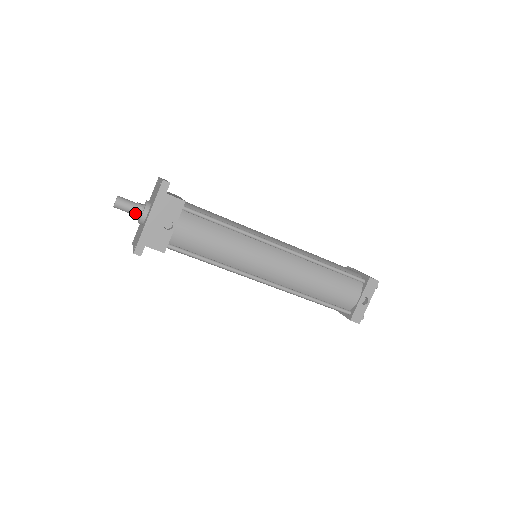
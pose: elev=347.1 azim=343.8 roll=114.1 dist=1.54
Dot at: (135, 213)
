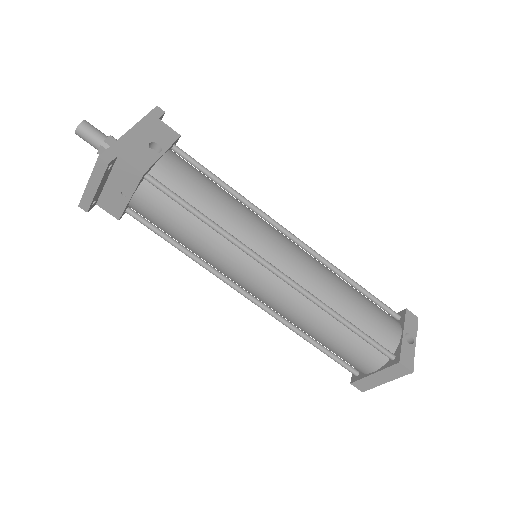
Dot at: (105, 141)
